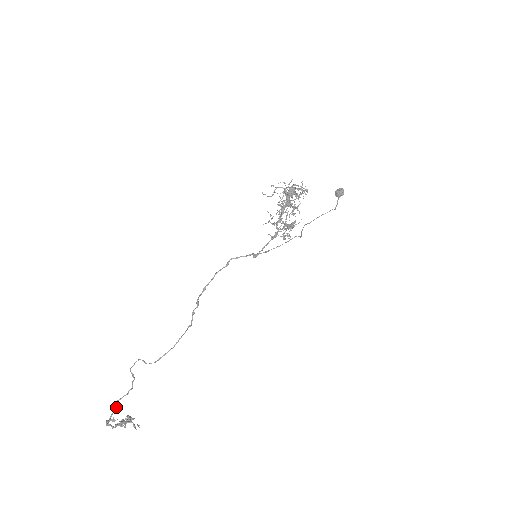
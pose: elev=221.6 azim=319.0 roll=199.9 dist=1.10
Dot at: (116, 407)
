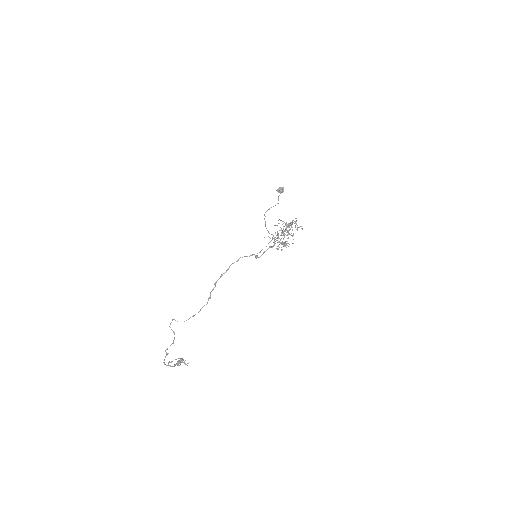
Dot at: (167, 353)
